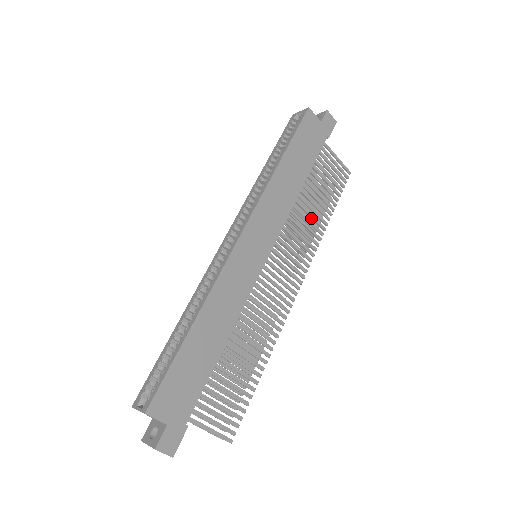
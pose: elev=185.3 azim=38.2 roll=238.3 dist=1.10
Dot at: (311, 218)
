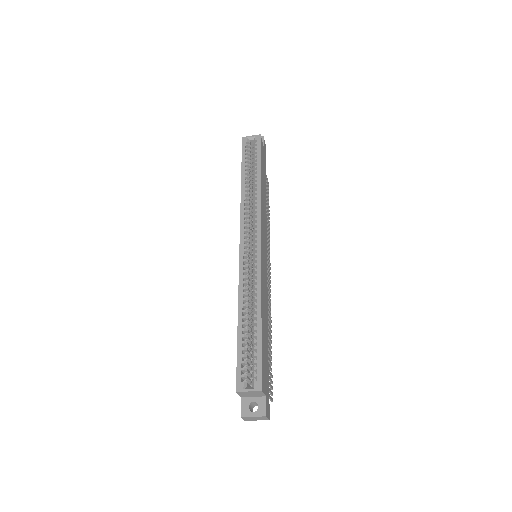
Dot at: occluded
